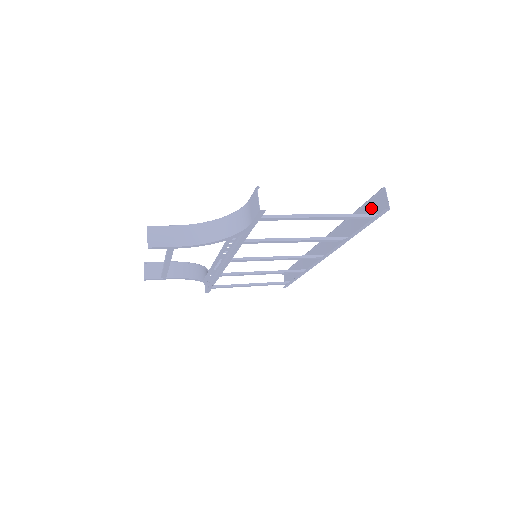
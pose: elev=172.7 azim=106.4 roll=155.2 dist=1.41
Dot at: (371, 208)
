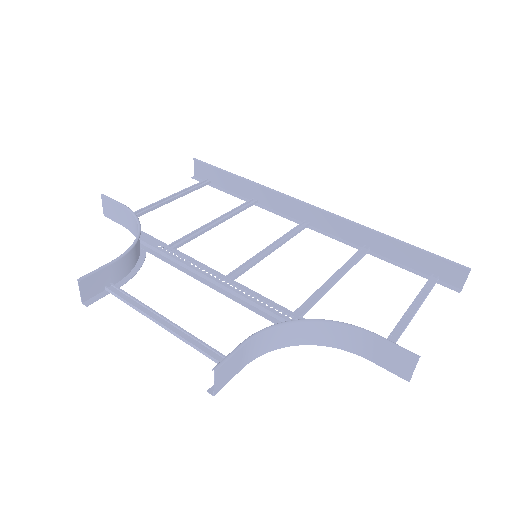
Dot at: (433, 263)
